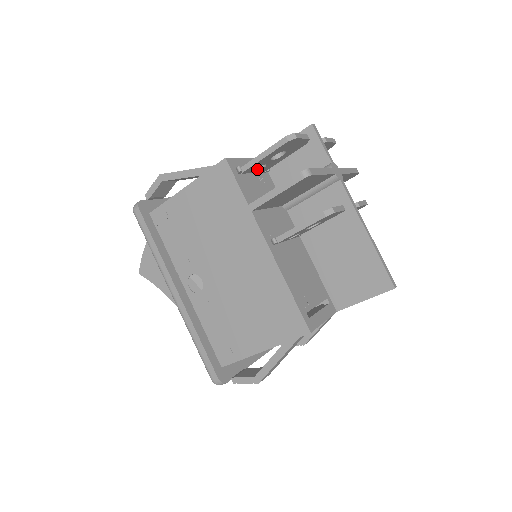
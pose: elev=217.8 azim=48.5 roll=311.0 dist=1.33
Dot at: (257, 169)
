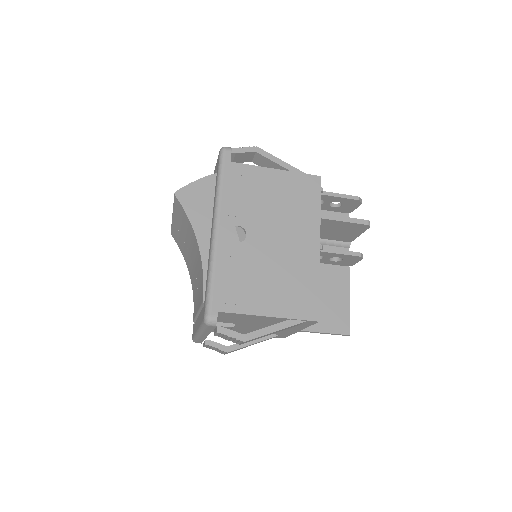
Dot at: occluded
